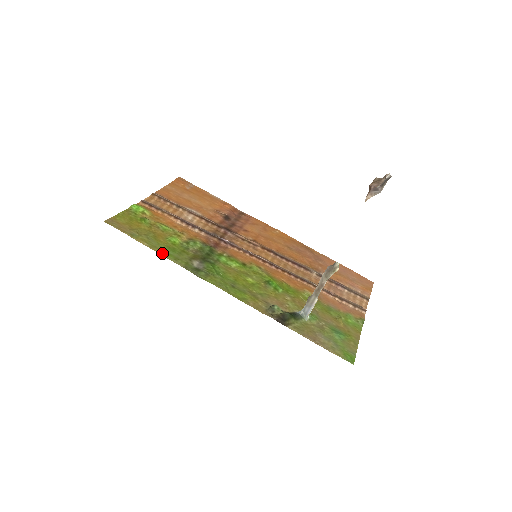
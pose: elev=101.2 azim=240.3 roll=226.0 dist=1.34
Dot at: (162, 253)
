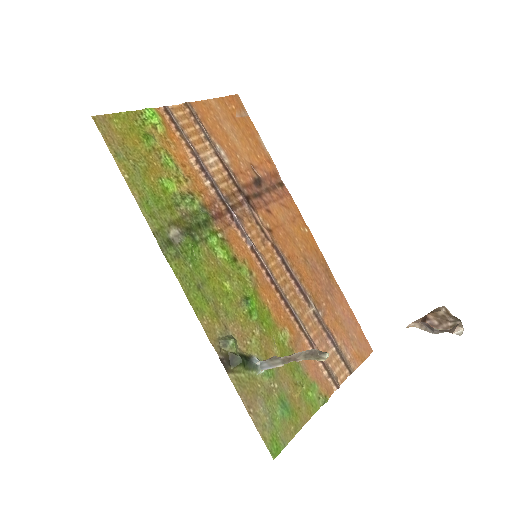
Dot at: (139, 199)
